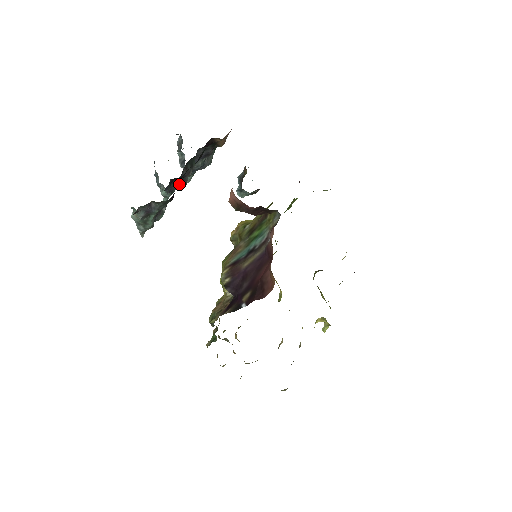
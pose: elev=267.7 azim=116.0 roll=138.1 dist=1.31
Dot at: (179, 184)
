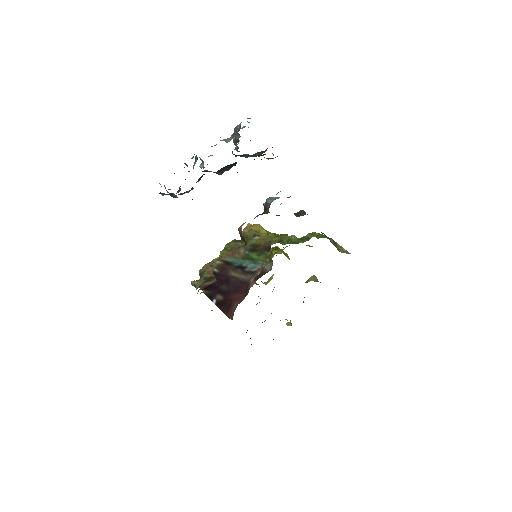
Dot at: (215, 172)
